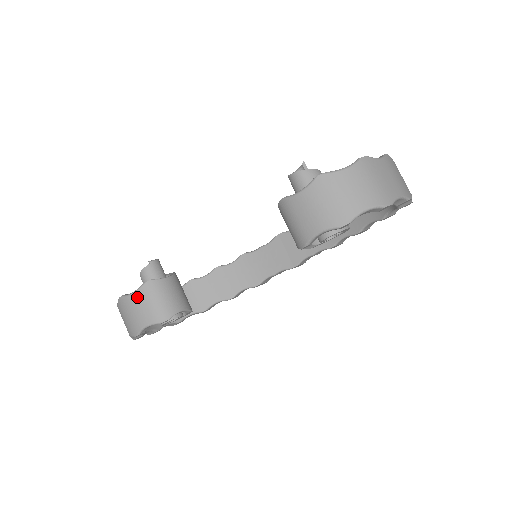
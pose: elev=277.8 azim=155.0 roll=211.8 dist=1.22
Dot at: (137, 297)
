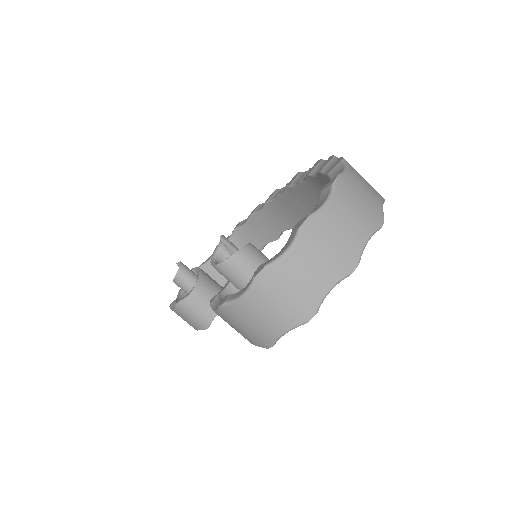
Dot at: (178, 313)
